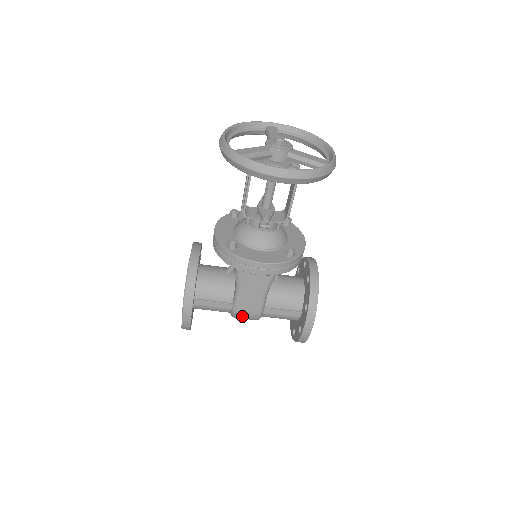
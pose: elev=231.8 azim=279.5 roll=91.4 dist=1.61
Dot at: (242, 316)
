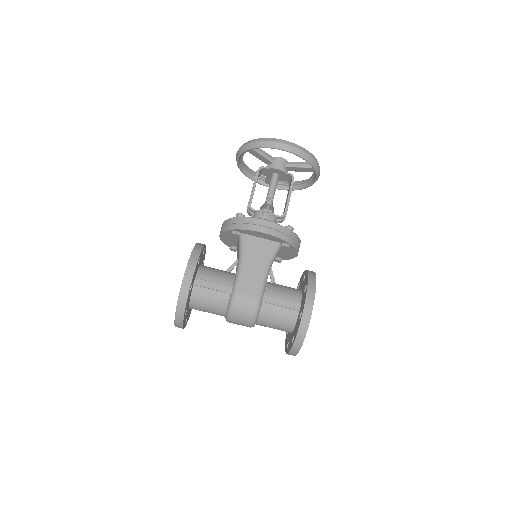
Dot at: (241, 303)
